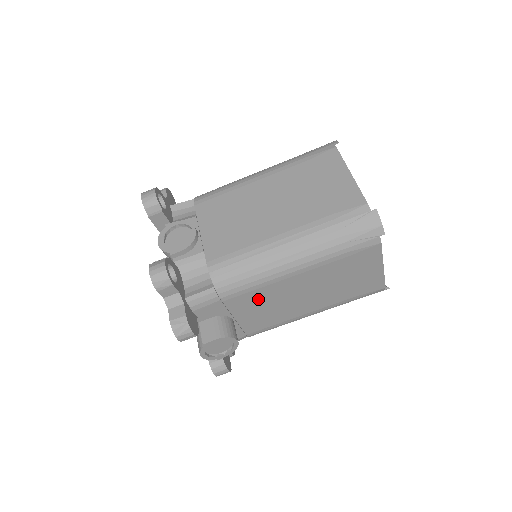
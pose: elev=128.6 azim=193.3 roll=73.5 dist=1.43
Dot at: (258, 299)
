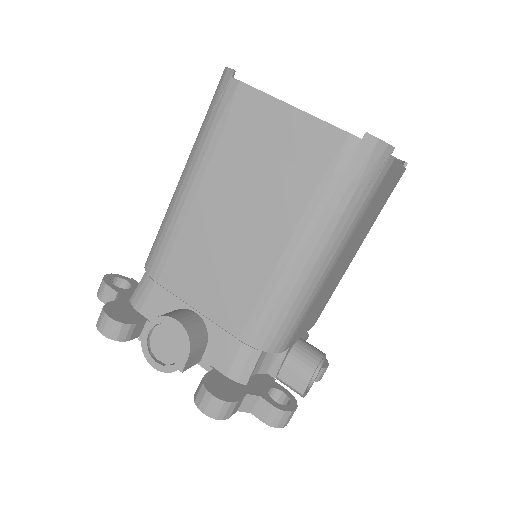
Dot at: (191, 259)
